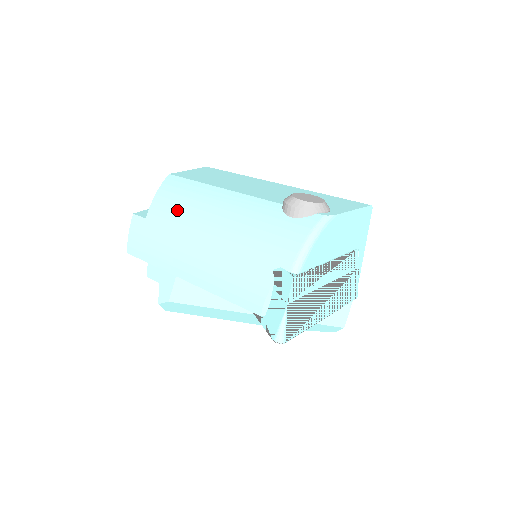
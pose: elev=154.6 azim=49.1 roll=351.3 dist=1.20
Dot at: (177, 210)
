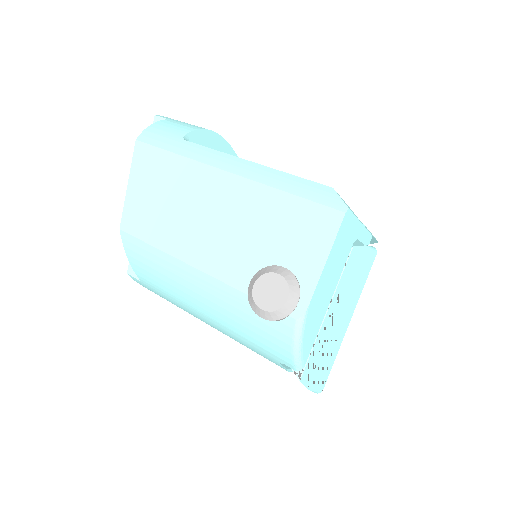
Dot at: (160, 285)
